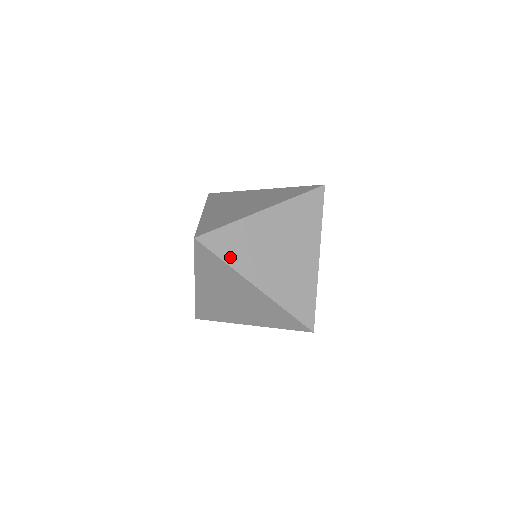
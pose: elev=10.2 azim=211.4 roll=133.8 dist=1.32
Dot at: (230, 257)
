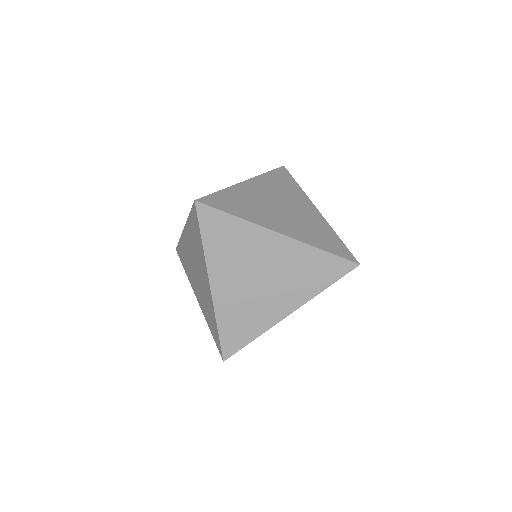
Dot at: (239, 213)
